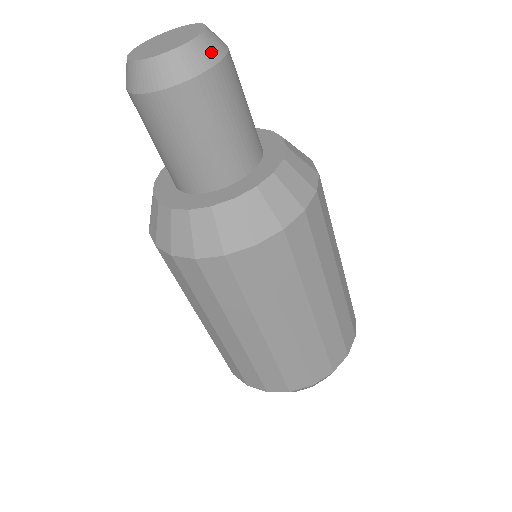
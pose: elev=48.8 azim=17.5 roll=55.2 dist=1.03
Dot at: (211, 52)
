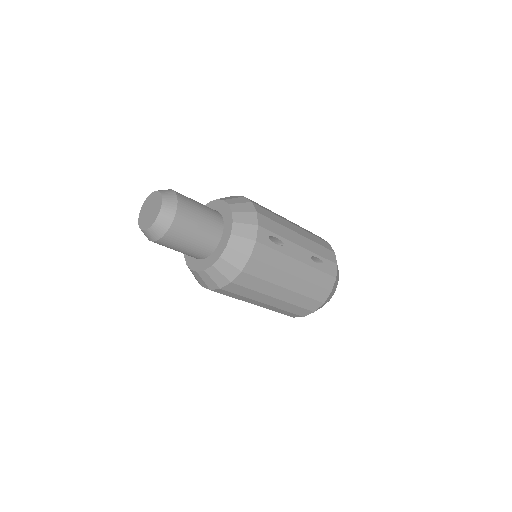
Dot at: (160, 230)
